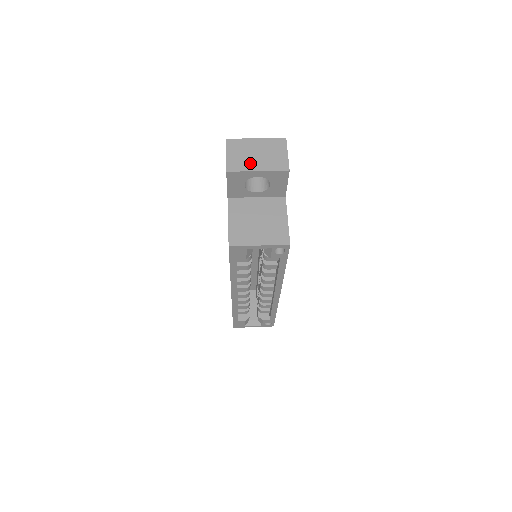
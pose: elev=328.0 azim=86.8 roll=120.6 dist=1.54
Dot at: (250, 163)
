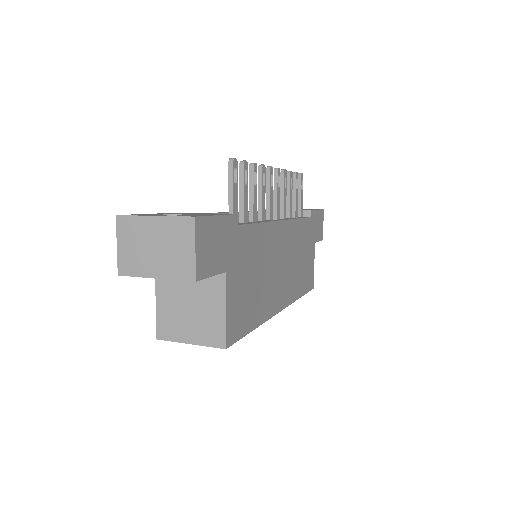
Dot at: (145, 263)
